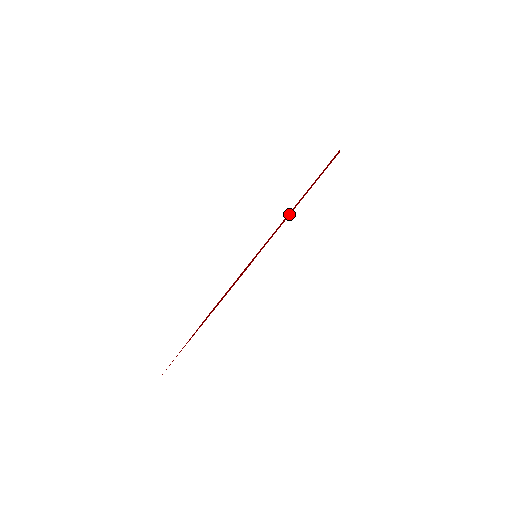
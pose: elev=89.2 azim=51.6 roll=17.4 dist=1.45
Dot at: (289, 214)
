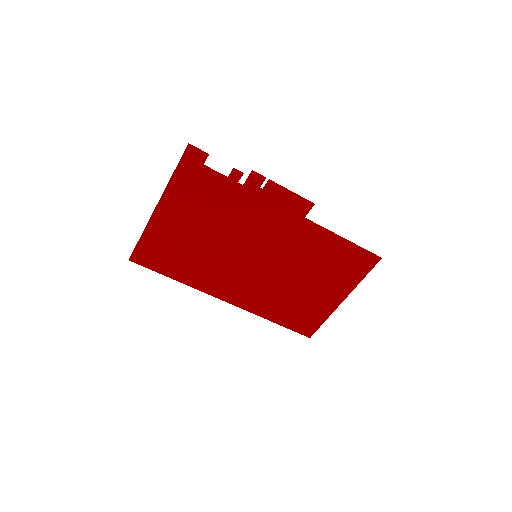
Dot at: (315, 257)
